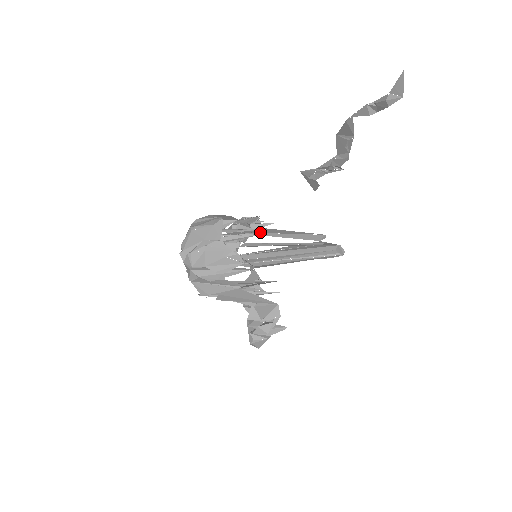
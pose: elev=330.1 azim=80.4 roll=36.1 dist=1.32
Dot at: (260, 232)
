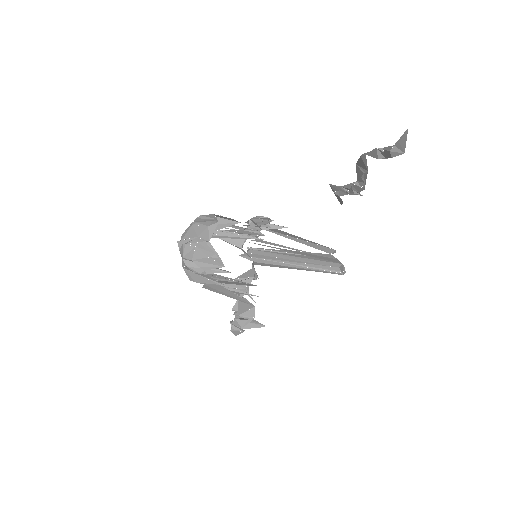
Dot at: (276, 231)
